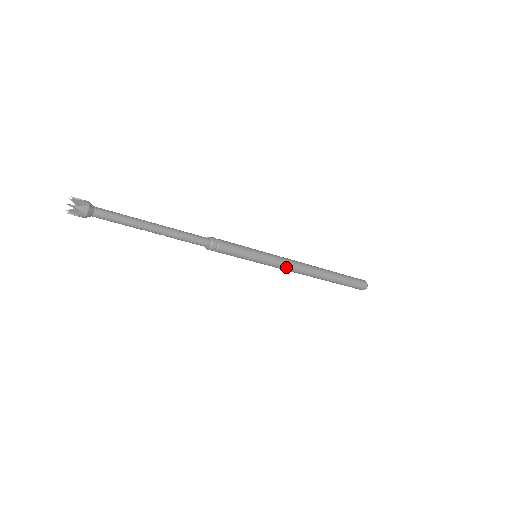
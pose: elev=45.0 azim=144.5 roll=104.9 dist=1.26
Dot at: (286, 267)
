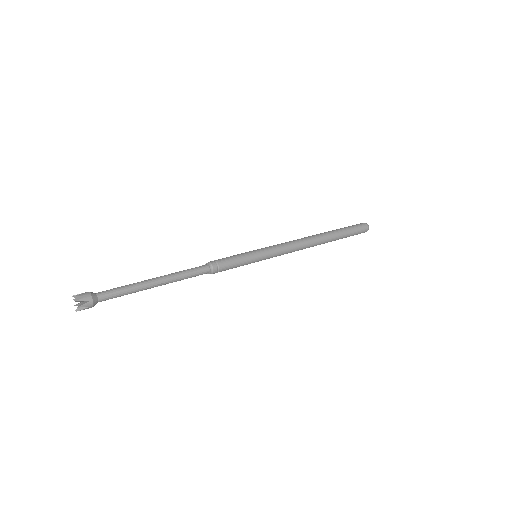
Dot at: (287, 249)
